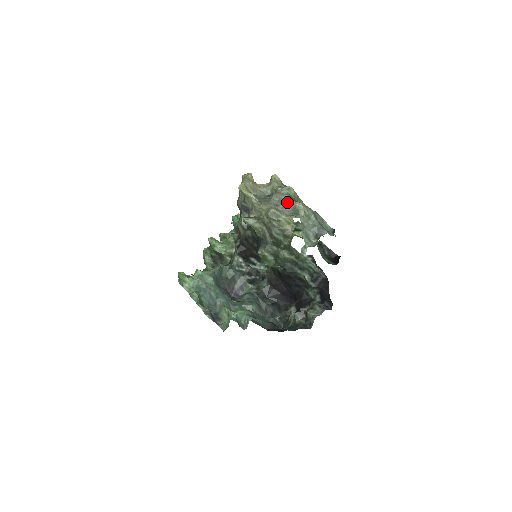
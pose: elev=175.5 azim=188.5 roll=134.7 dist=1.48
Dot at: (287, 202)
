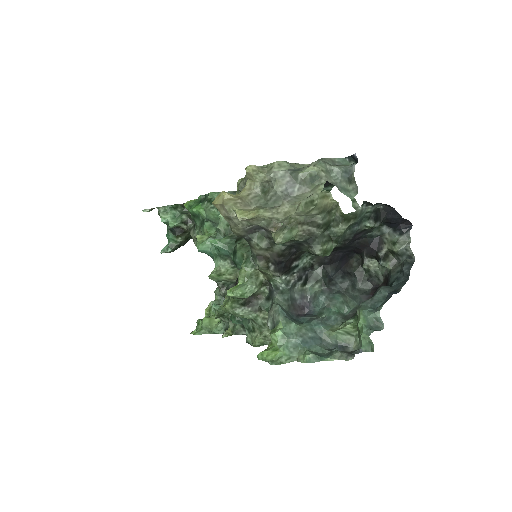
Dot at: (298, 180)
